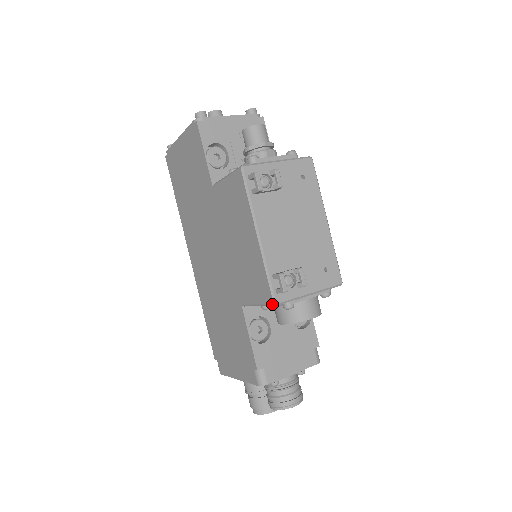
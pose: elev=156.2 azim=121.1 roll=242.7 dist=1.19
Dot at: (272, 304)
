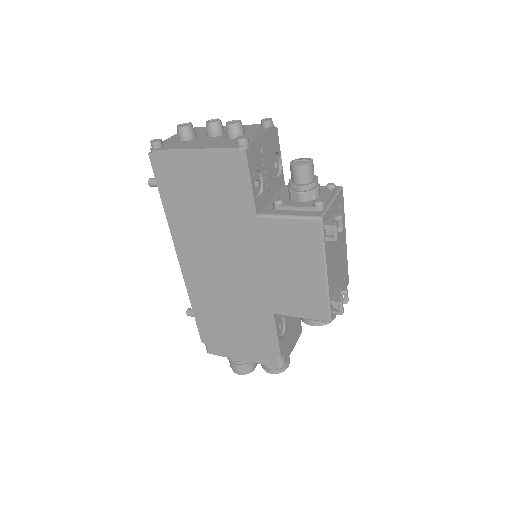
Dot at: occluded
